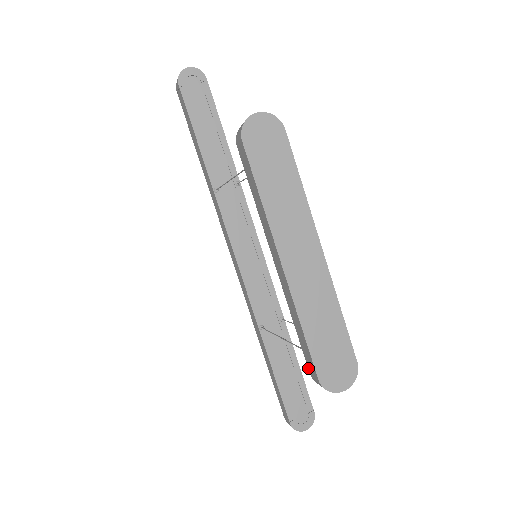
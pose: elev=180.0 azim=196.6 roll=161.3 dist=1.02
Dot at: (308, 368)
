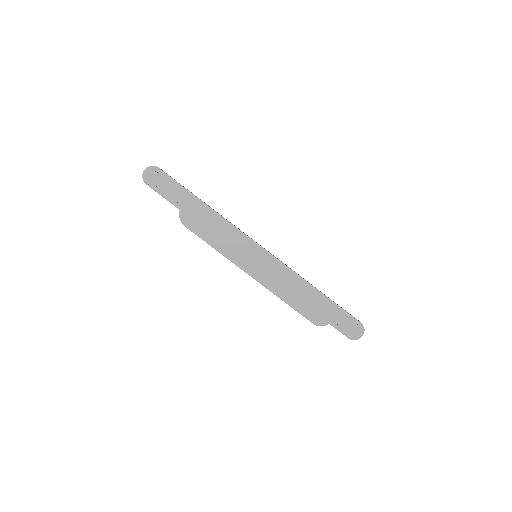
Dot at: occluded
